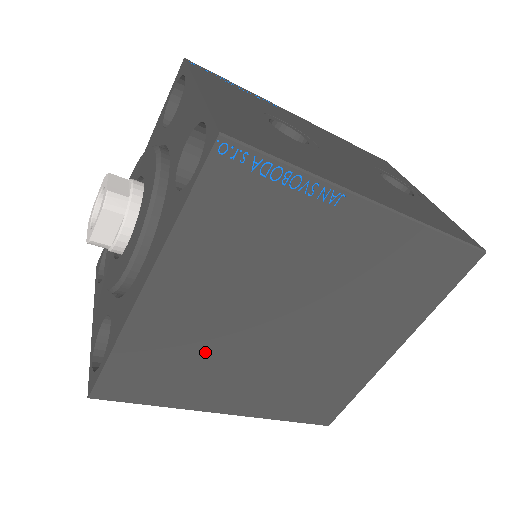
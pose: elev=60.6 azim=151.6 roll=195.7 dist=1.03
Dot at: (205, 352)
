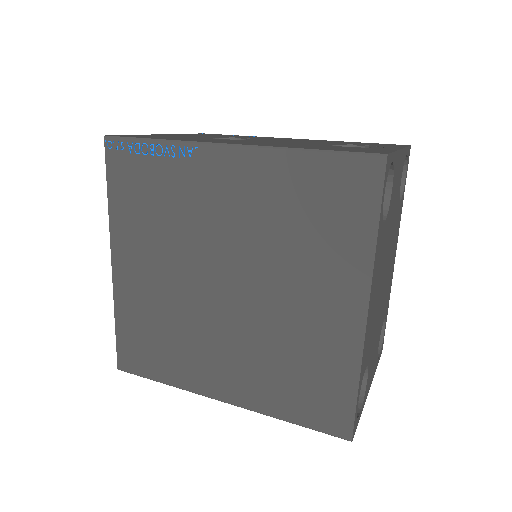
Dot at: (173, 321)
